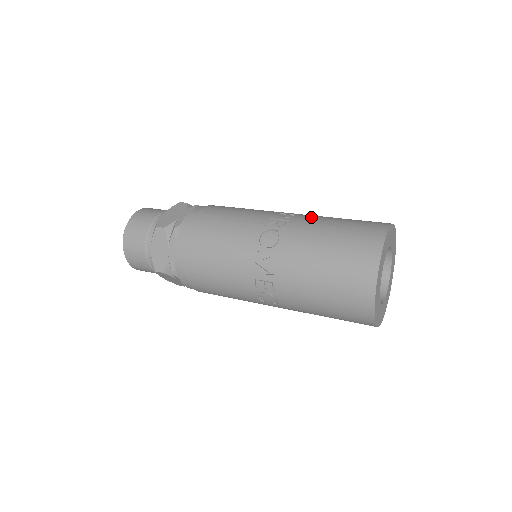
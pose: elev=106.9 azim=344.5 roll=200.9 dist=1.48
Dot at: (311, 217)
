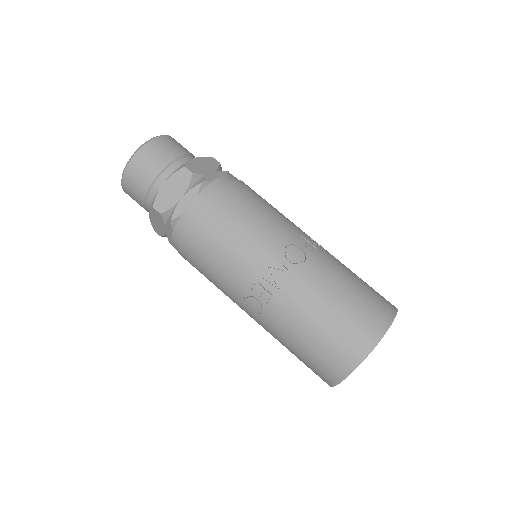
Dot at: occluded
